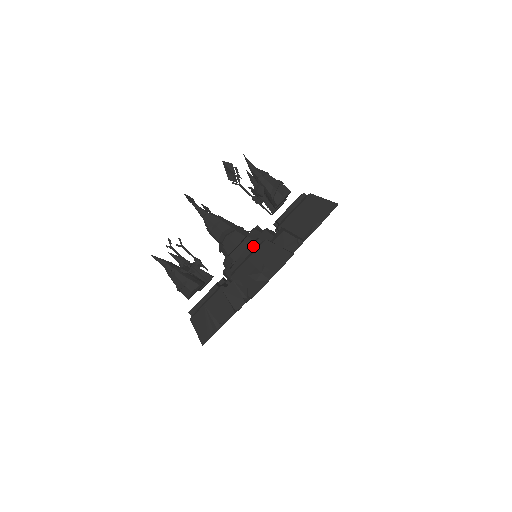
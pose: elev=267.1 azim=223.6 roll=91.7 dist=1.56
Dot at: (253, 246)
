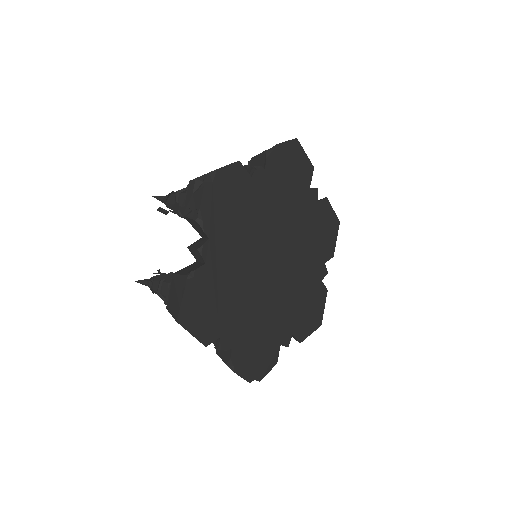
Dot at: occluded
